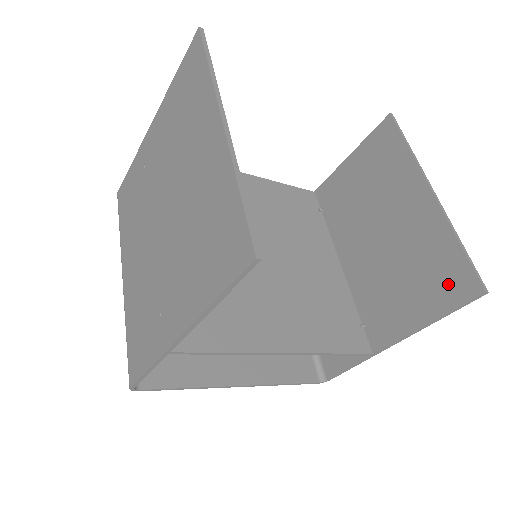
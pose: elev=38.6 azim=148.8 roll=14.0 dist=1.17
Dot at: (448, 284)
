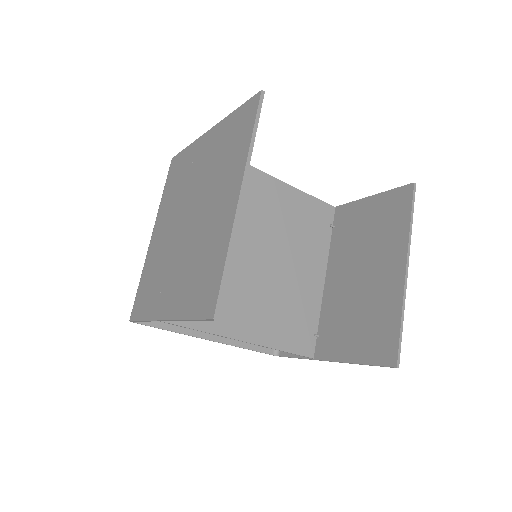
Dot at: (379, 345)
